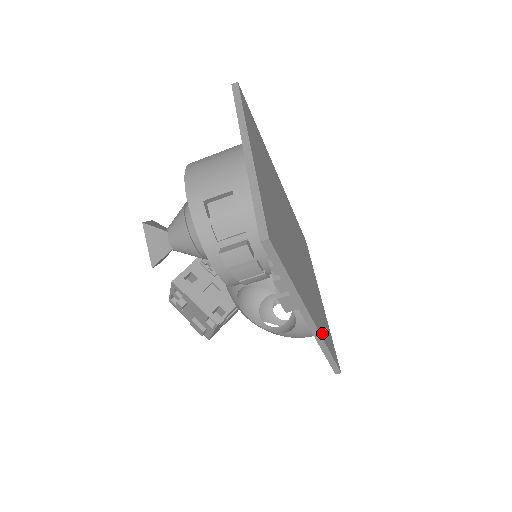
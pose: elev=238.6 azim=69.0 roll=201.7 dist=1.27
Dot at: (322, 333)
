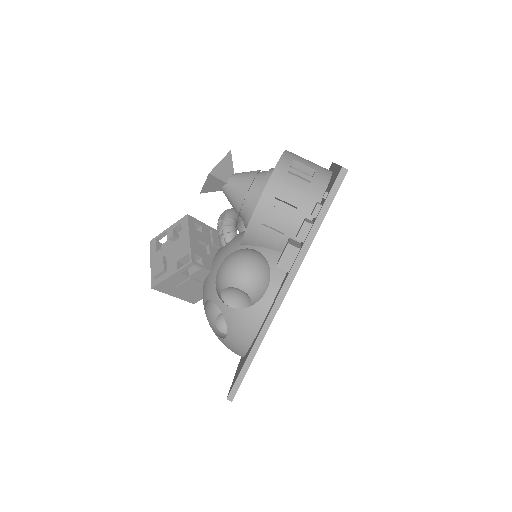
Dot at: occluded
